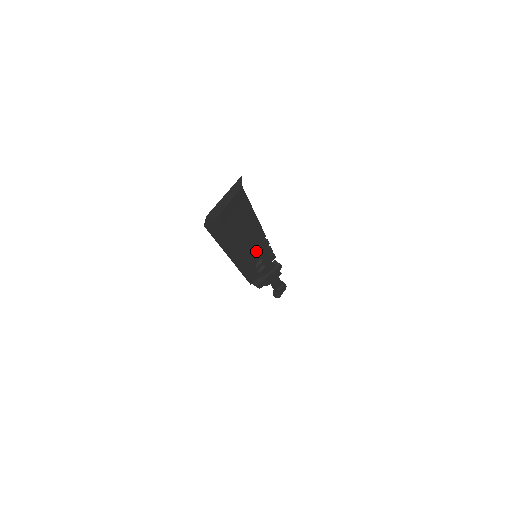
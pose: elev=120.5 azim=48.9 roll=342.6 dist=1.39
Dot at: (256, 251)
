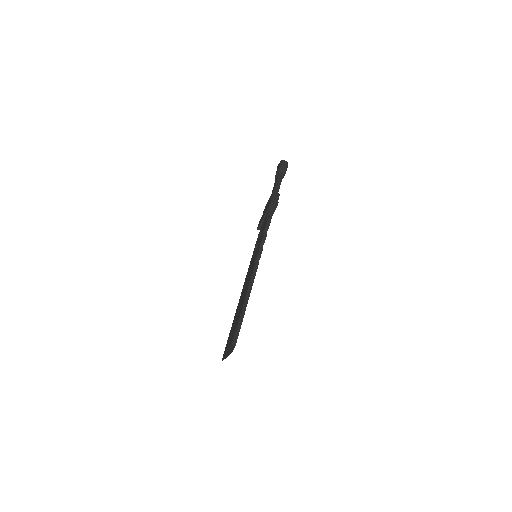
Dot at: occluded
